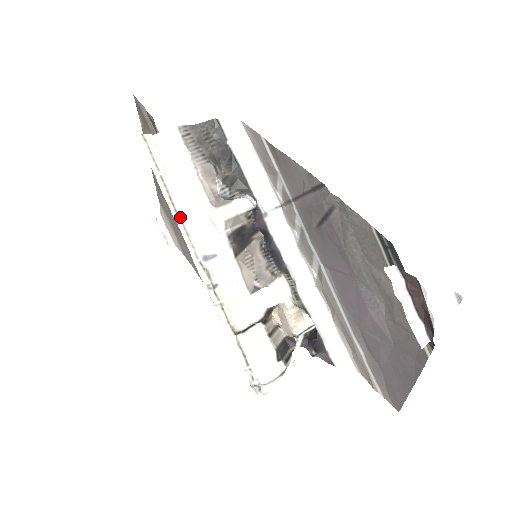
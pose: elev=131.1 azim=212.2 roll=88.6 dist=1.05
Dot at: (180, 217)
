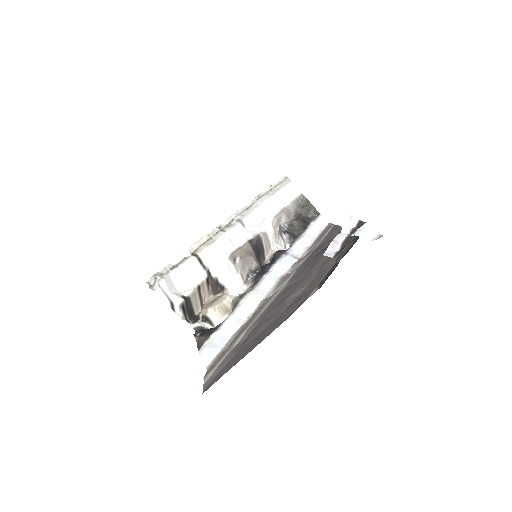
Dot at: (255, 202)
